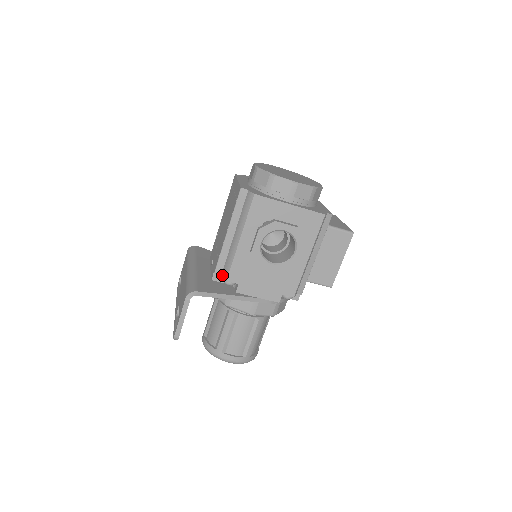
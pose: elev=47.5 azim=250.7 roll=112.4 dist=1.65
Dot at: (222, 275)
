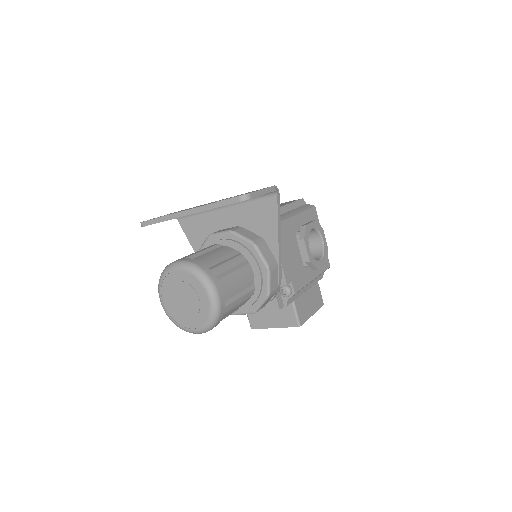
Dot at: occluded
